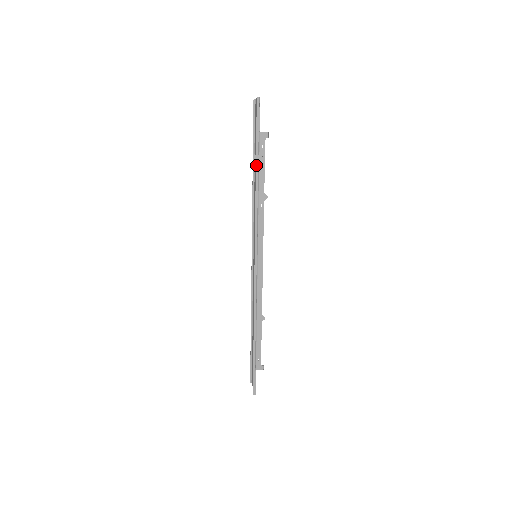
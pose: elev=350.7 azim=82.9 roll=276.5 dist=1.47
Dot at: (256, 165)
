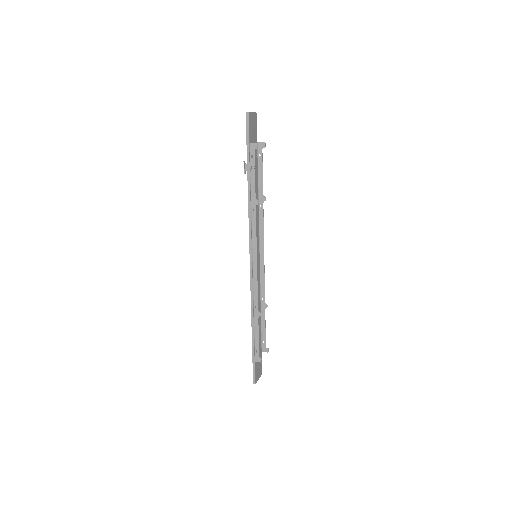
Dot at: (247, 173)
